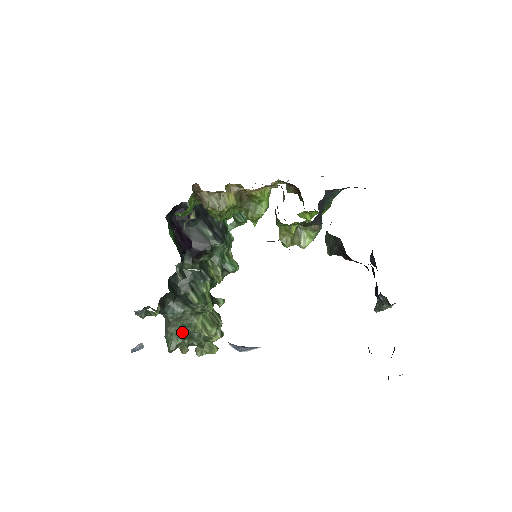
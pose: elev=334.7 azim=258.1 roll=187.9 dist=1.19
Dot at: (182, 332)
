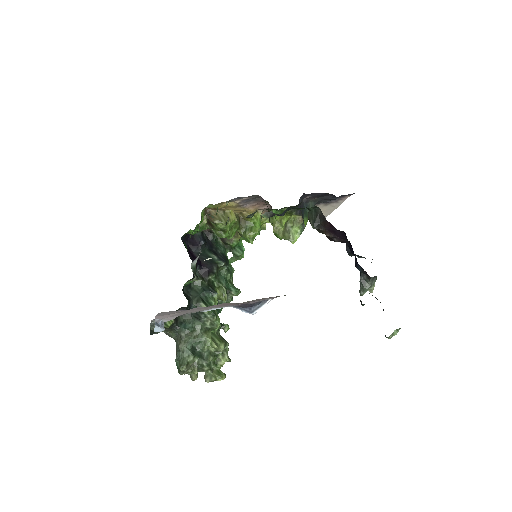
Dot at: (193, 350)
